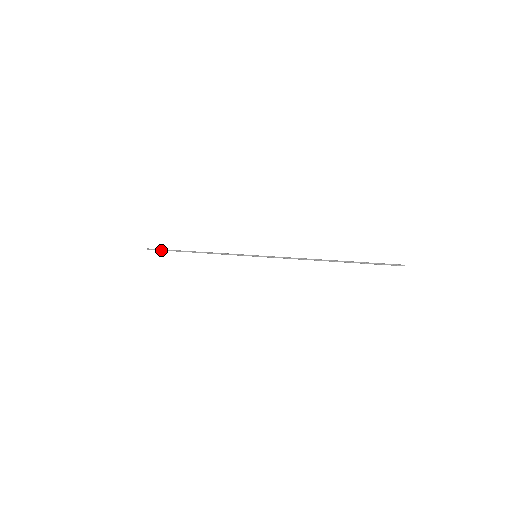
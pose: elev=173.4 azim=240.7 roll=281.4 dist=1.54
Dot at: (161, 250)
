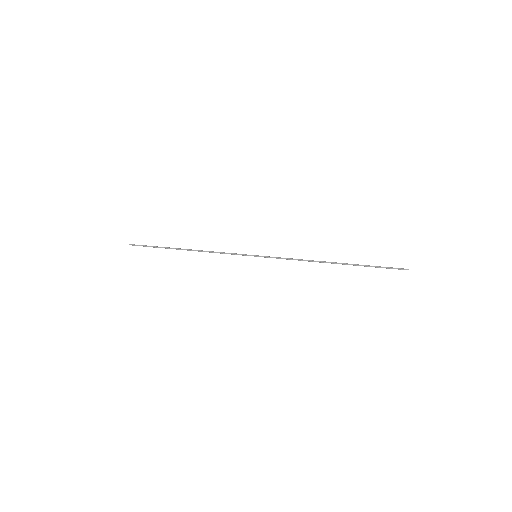
Dot at: (146, 246)
